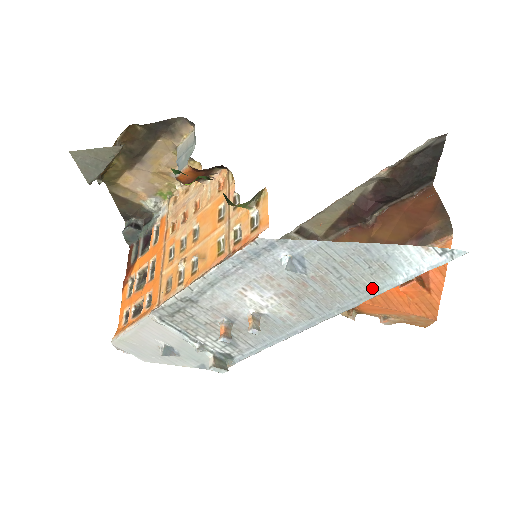
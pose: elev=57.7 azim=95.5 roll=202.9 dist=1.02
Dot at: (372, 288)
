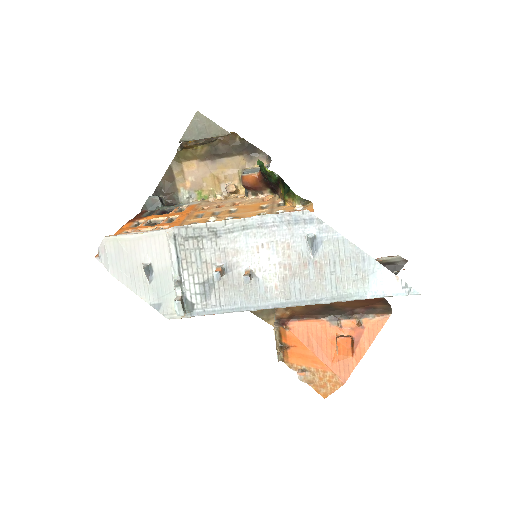
Dot at: (347, 293)
